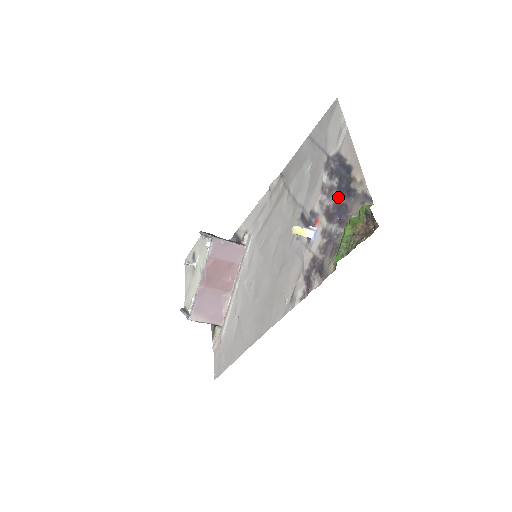
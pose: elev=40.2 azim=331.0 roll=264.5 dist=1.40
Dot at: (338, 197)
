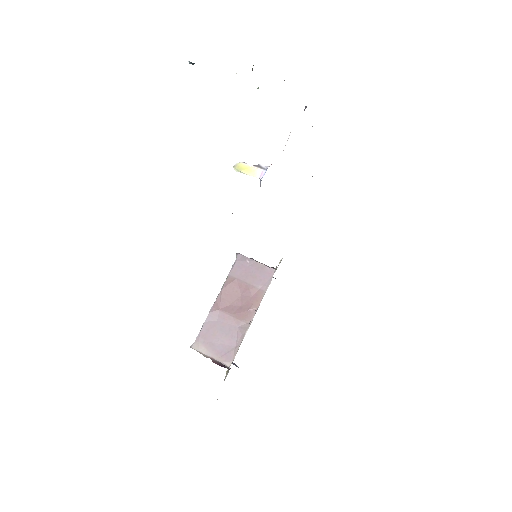
Dot at: occluded
